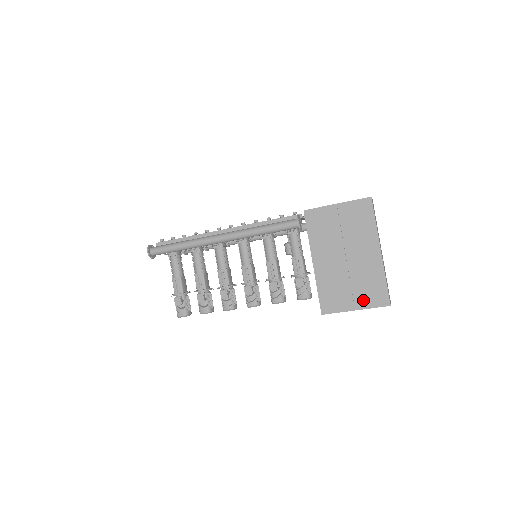
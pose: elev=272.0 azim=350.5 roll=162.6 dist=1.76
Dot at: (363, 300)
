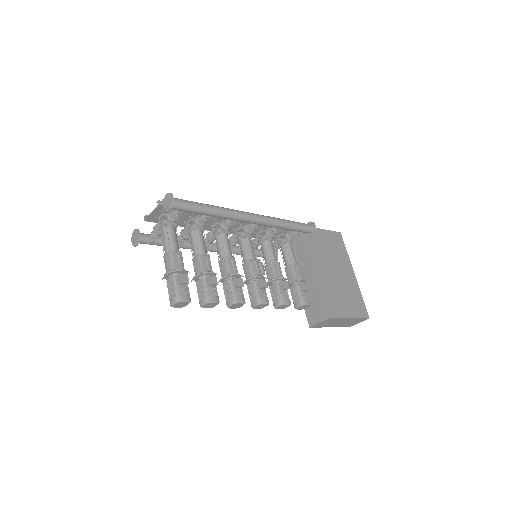
Dot at: (353, 310)
